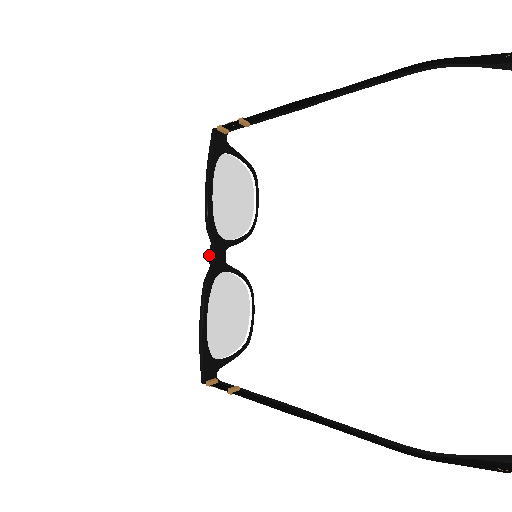
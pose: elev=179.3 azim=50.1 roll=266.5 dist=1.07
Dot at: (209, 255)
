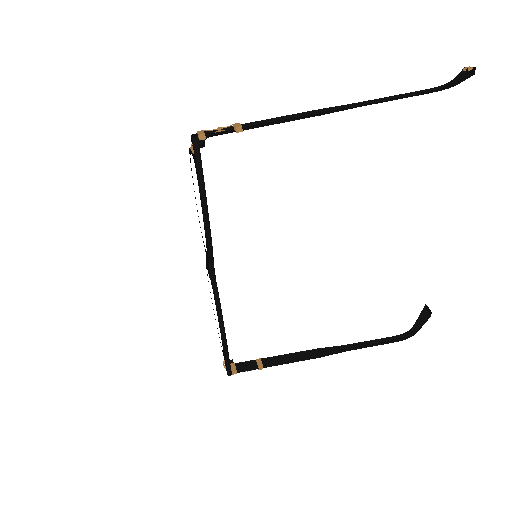
Dot at: (210, 275)
